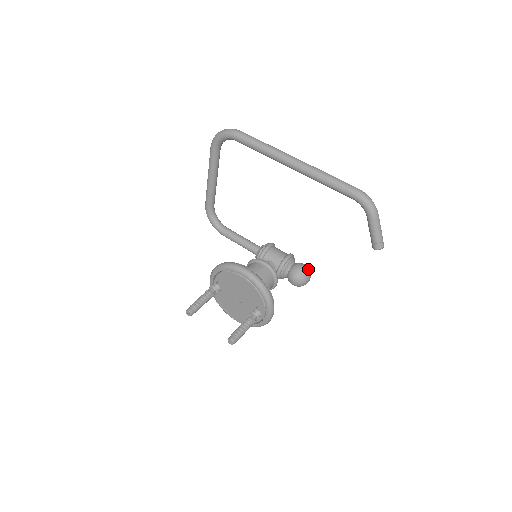
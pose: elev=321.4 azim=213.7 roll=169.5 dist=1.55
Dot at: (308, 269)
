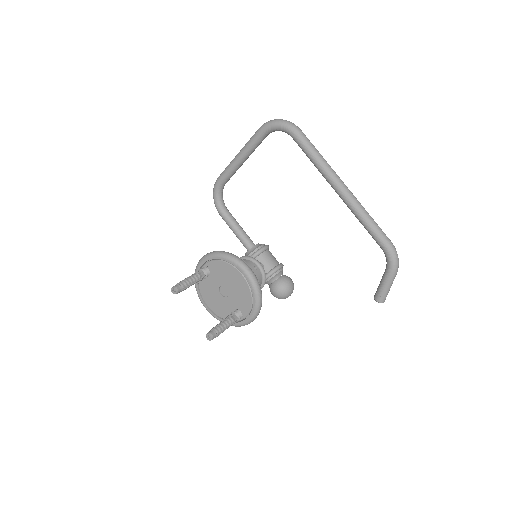
Dot at: (293, 286)
